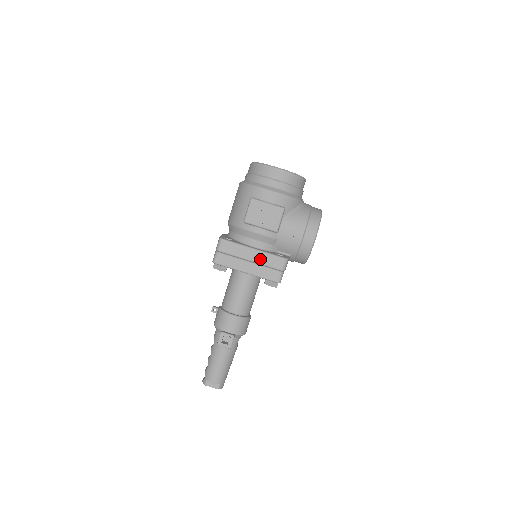
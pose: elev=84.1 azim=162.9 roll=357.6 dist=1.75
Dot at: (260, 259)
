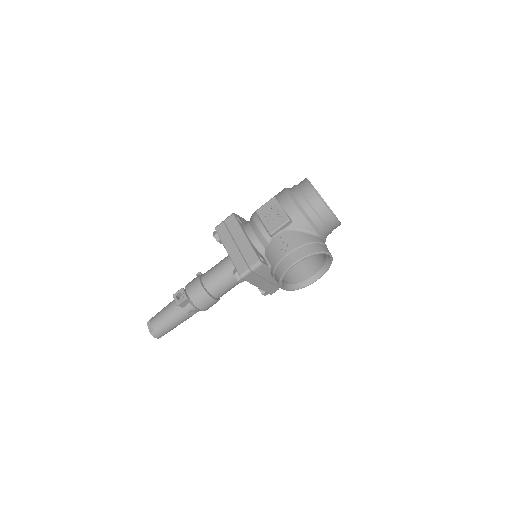
Dot at: (243, 247)
